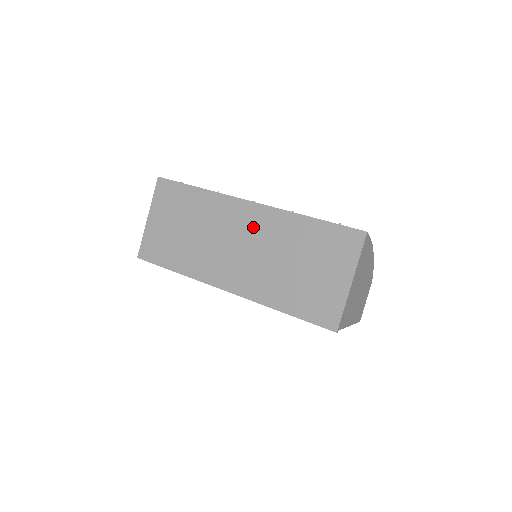
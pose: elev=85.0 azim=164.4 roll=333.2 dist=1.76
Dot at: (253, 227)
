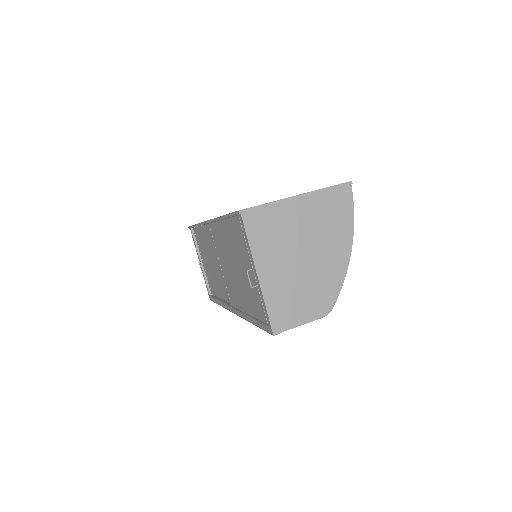
Dot at: occluded
